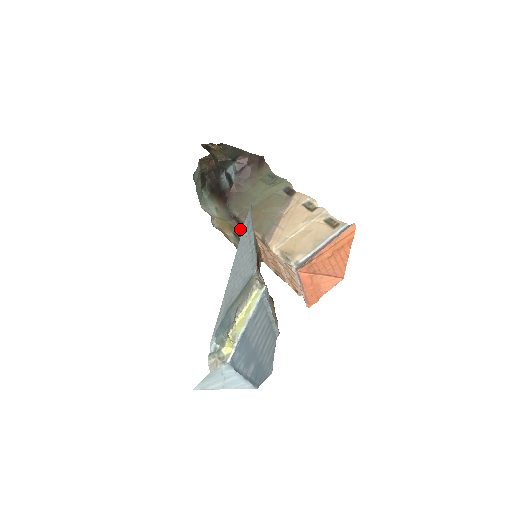
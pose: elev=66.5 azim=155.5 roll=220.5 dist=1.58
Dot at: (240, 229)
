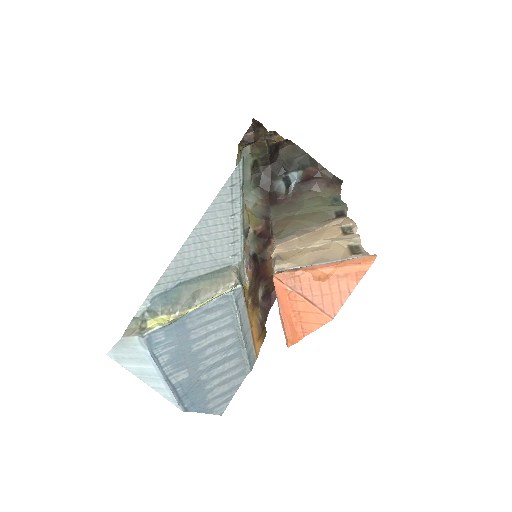
Dot at: (264, 230)
